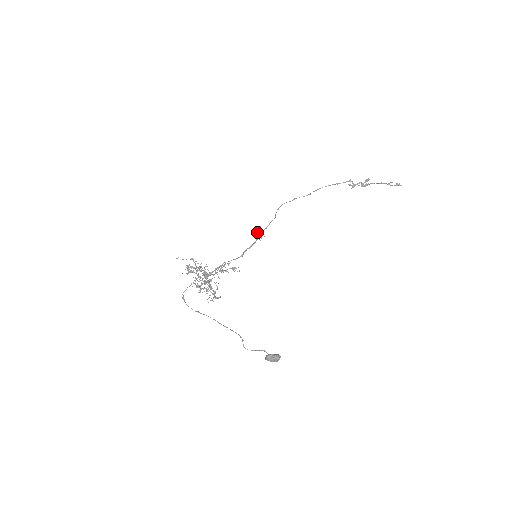
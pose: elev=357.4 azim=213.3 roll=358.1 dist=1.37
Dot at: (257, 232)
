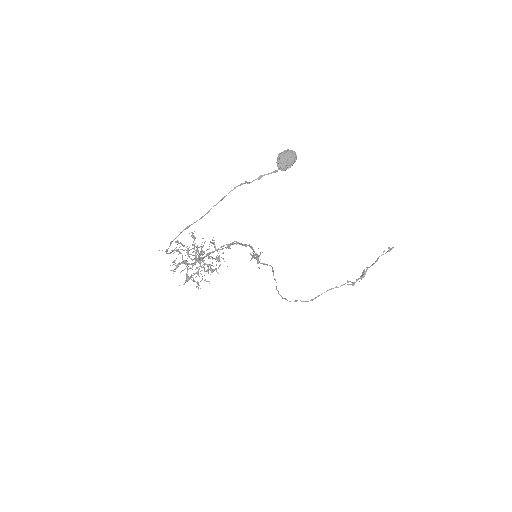
Dot at: occluded
